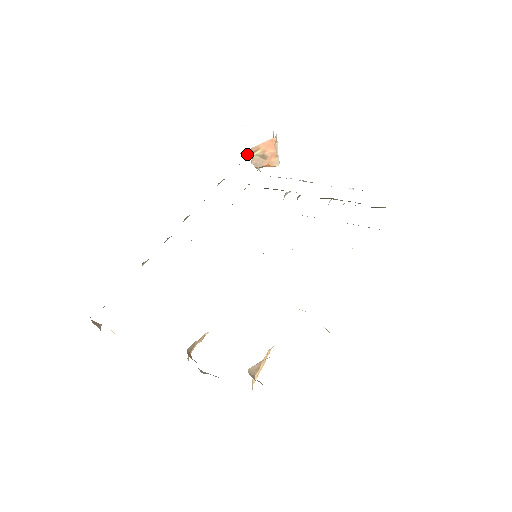
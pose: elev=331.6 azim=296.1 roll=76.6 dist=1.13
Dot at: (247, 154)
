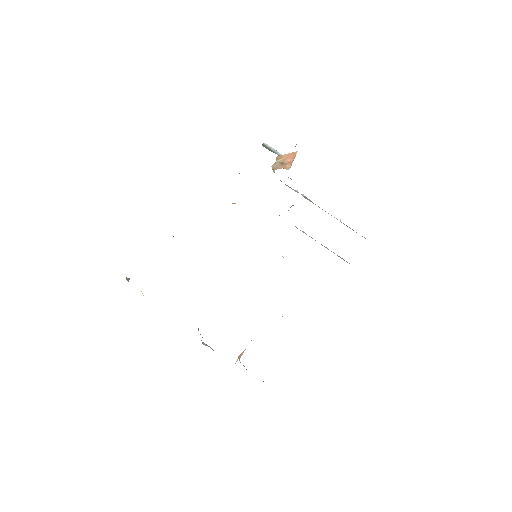
Dot at: (267, 148)
